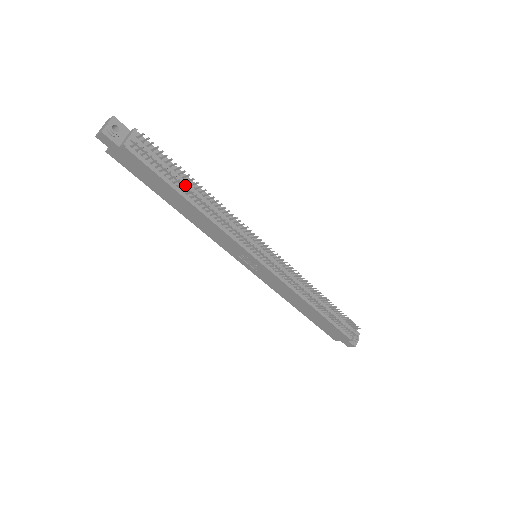
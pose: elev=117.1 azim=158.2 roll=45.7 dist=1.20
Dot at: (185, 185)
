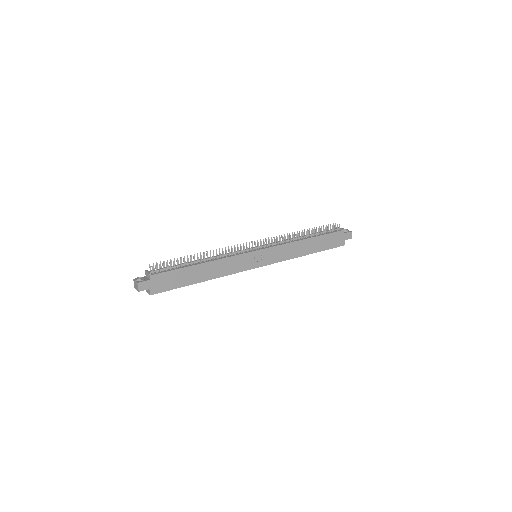
Dot at: (189, 263)
